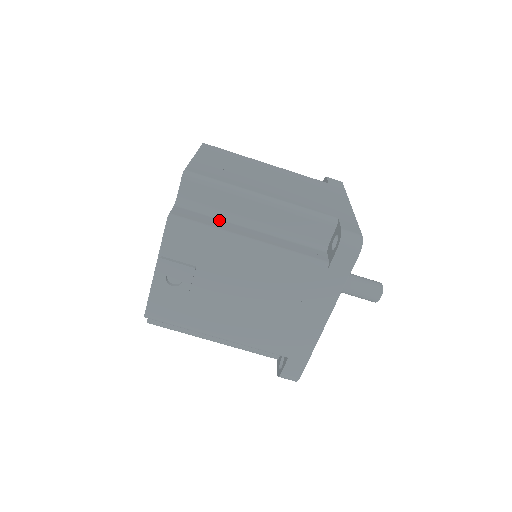
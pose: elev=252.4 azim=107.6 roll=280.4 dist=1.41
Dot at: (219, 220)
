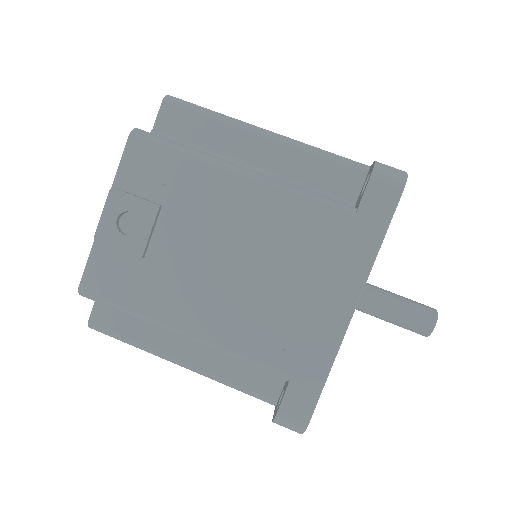
Dot at: occluded
